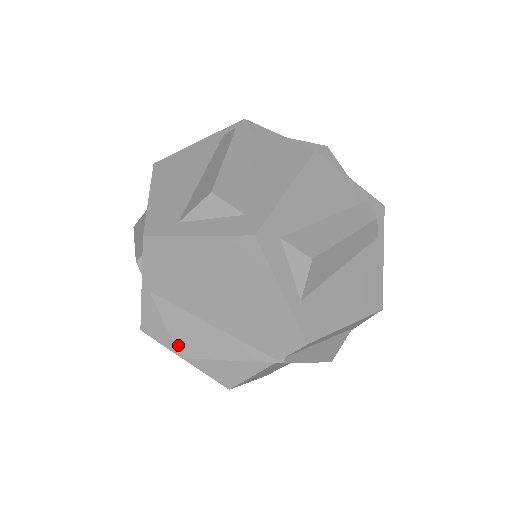
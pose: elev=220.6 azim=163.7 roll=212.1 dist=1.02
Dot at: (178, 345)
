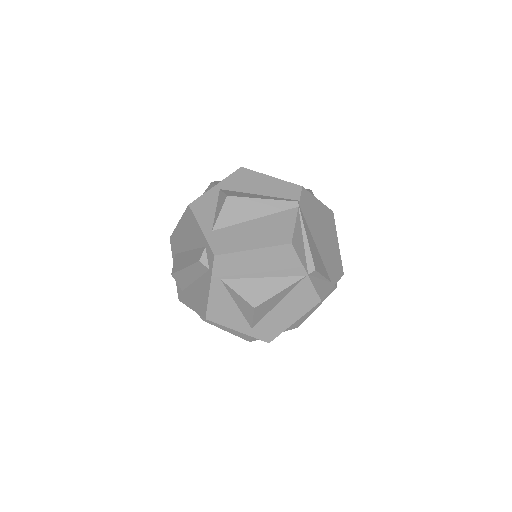
Dot at: occluded
